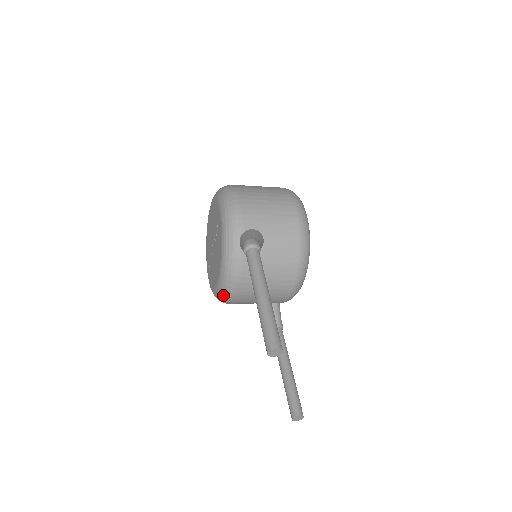
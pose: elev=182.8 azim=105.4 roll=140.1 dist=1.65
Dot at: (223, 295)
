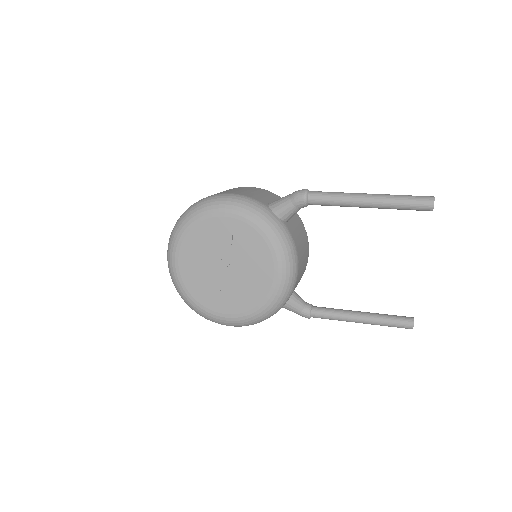
Dot at: (288, 287)
